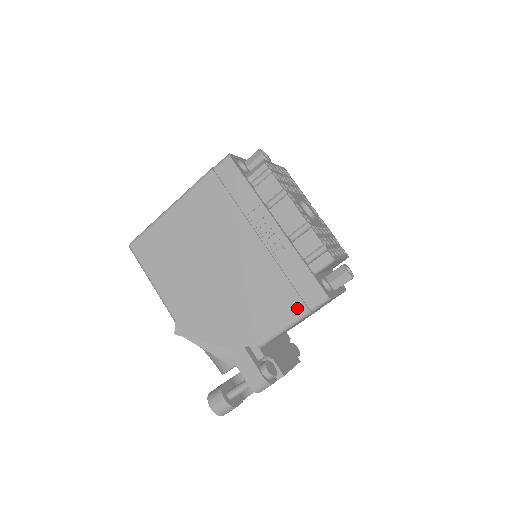
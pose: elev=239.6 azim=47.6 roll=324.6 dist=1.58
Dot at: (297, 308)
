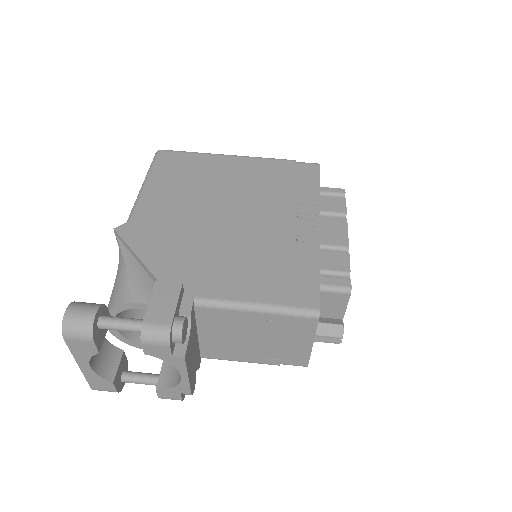
Dot at: (276, 296)
